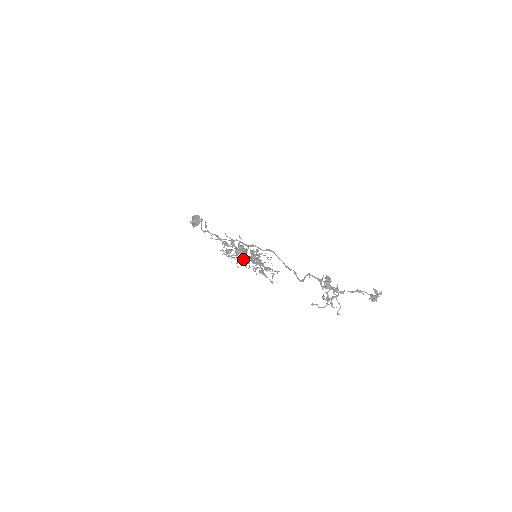
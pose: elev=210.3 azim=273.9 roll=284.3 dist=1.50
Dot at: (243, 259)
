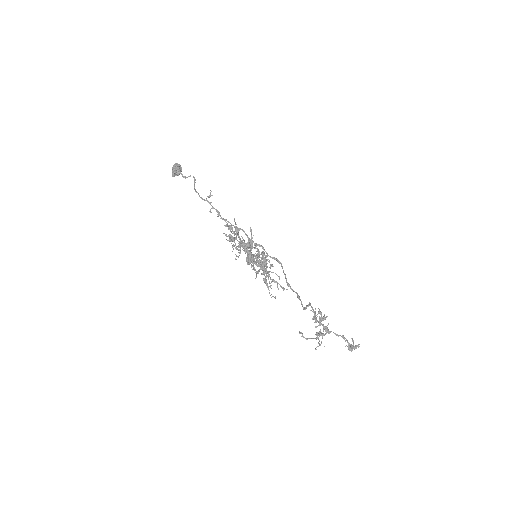
Dot at: (249, 257)
